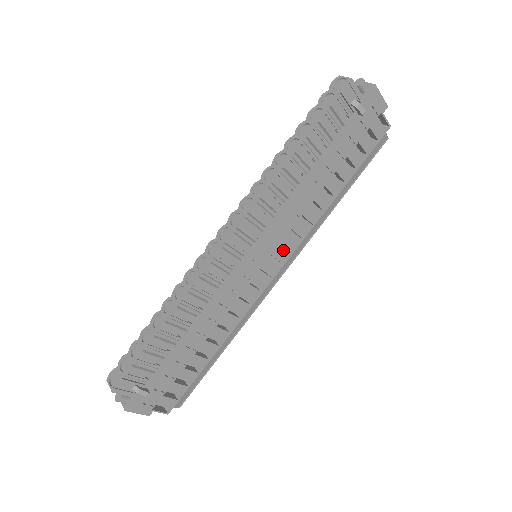
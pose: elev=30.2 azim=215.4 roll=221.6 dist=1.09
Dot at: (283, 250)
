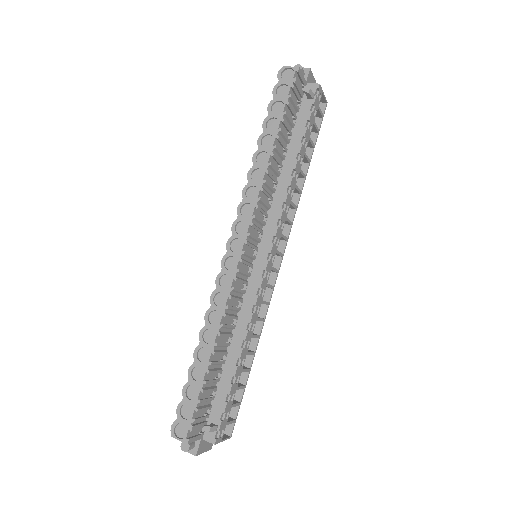
Dot at: occluded
